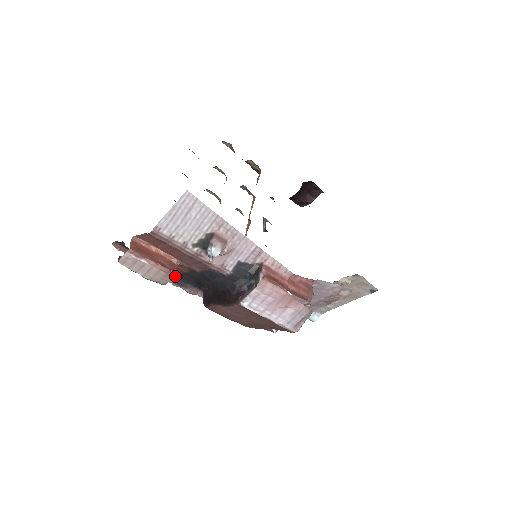
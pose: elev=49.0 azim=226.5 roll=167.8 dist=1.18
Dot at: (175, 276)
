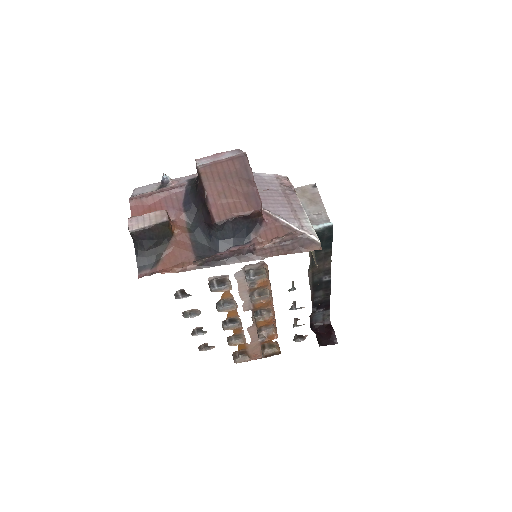
Dot at: (196, 258)
